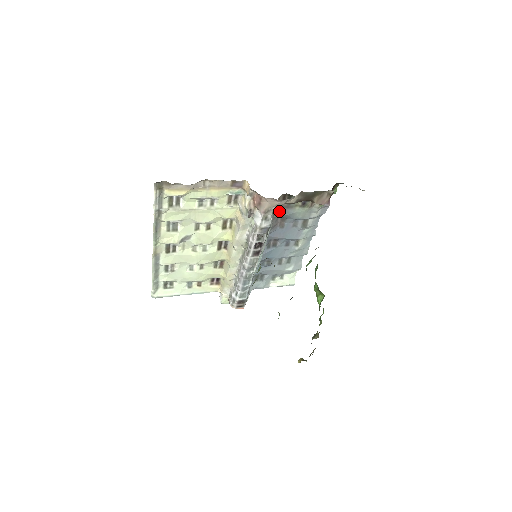
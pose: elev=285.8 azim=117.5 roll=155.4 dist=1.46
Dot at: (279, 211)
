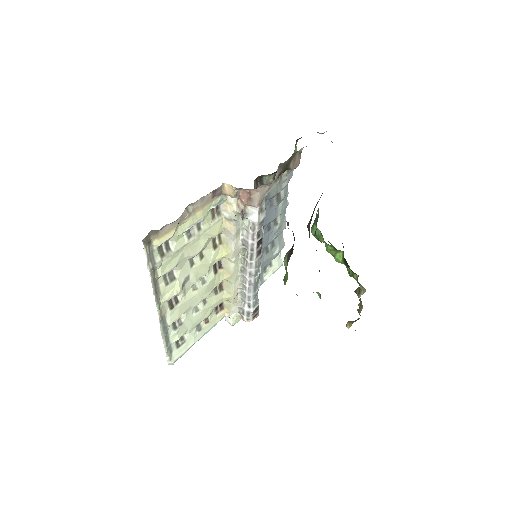
Dot at: occluded
